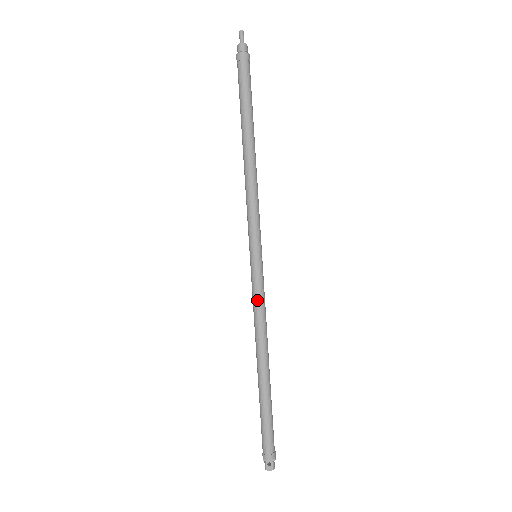
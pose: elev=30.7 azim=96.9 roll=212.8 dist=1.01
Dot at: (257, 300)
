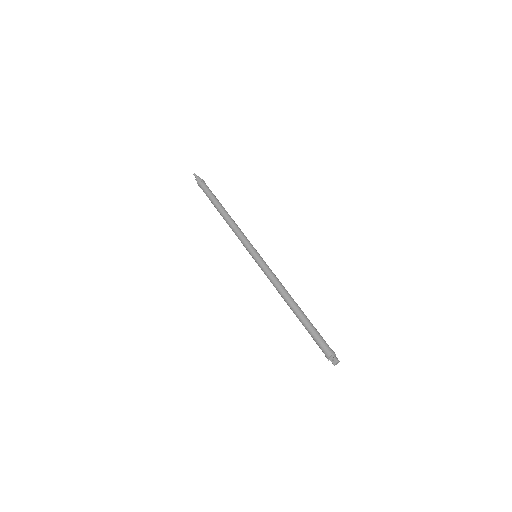
Dot at: (267, 275)
